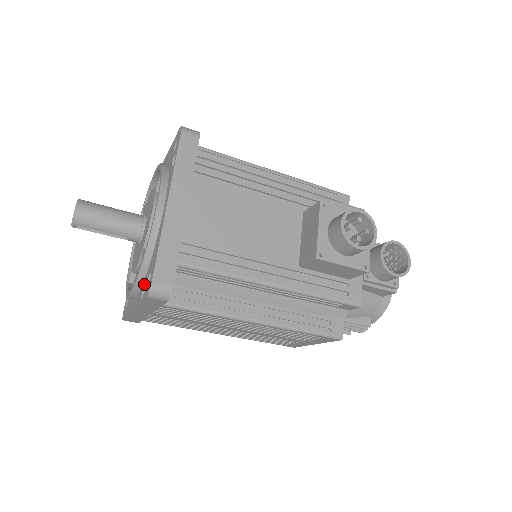
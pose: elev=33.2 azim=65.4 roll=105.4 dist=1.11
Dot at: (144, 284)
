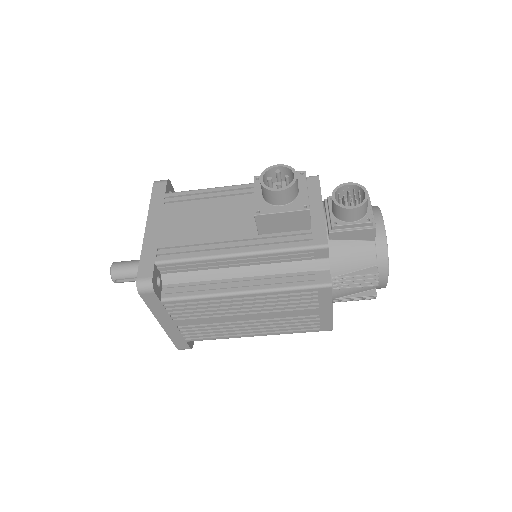
Dot at: occluded
